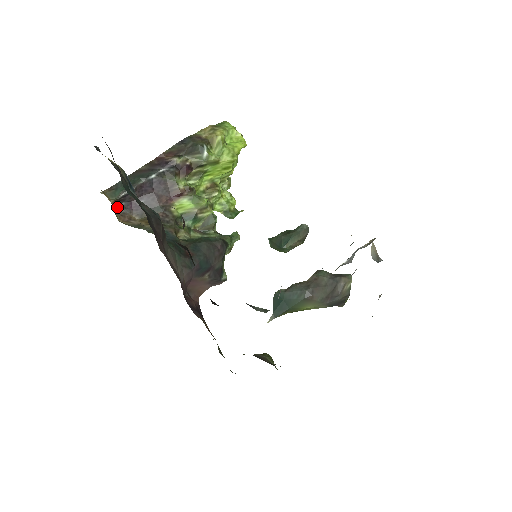
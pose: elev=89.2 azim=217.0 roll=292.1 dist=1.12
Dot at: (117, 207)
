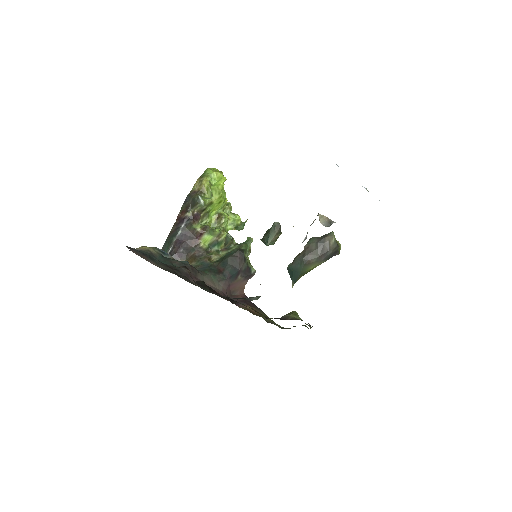
Dot at: occluded
